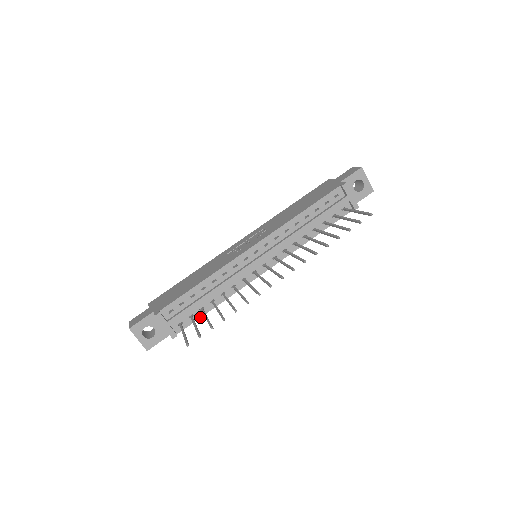
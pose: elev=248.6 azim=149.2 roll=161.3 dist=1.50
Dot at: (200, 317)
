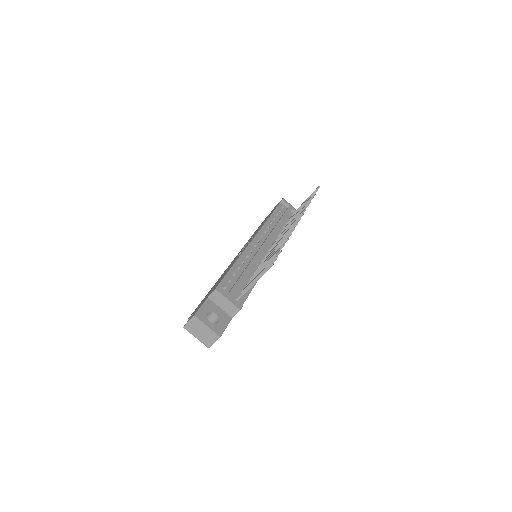
Dot at: (249, 293)
